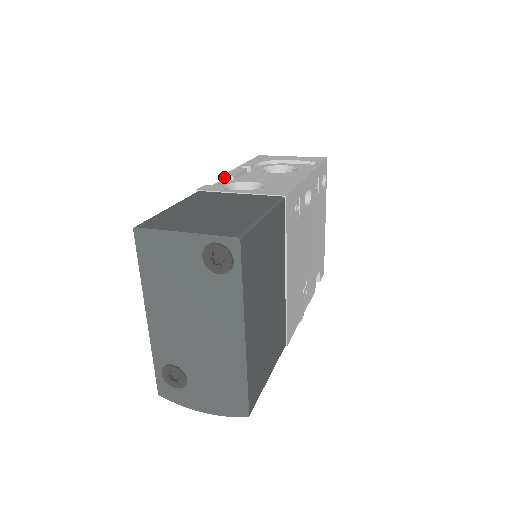
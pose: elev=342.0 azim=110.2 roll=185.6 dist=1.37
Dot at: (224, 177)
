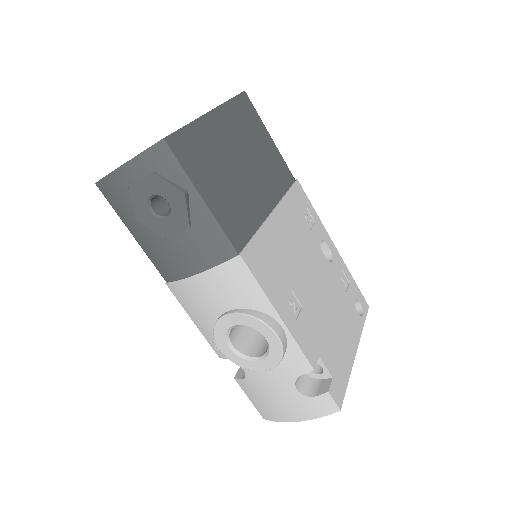
Dot at: occluded
